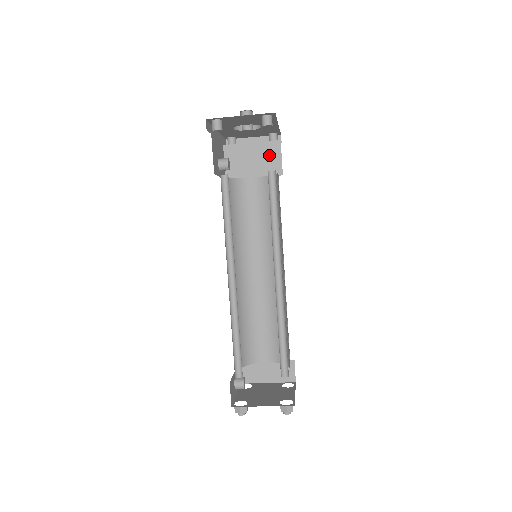
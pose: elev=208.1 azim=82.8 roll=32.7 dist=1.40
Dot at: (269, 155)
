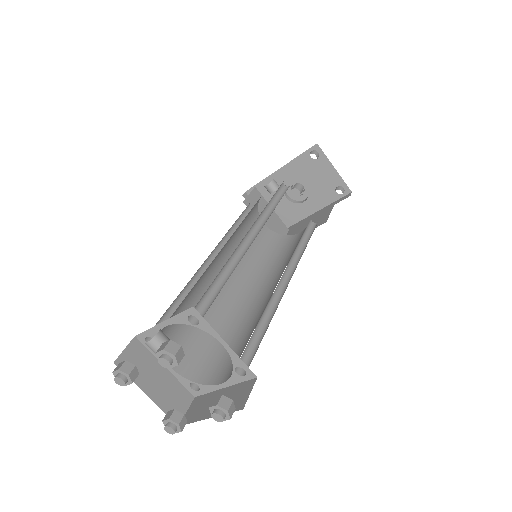
Dot at: (278, 227)
